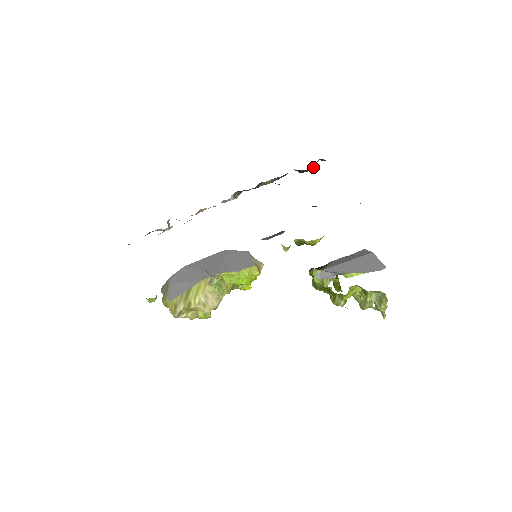
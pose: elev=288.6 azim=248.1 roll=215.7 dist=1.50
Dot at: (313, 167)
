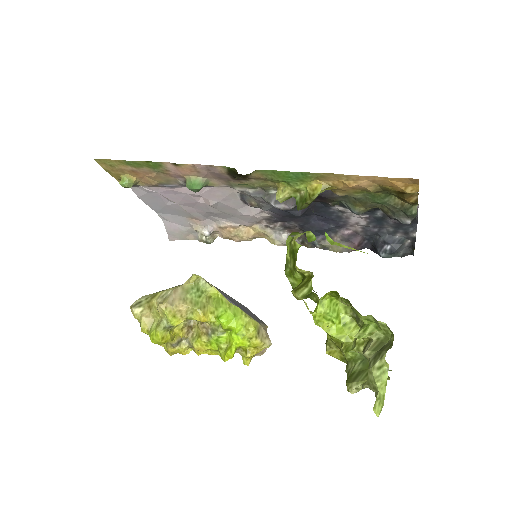
Dot at: (393, 238)
